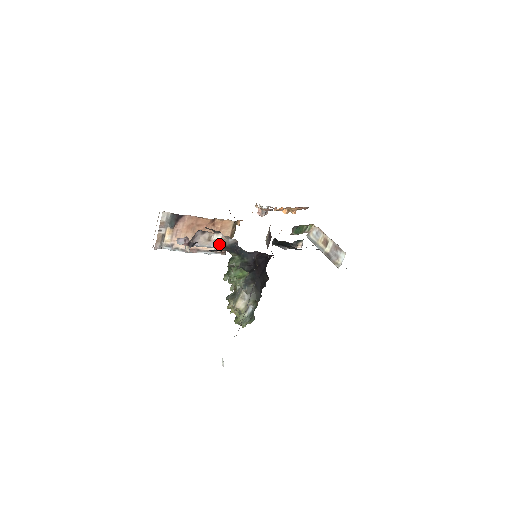
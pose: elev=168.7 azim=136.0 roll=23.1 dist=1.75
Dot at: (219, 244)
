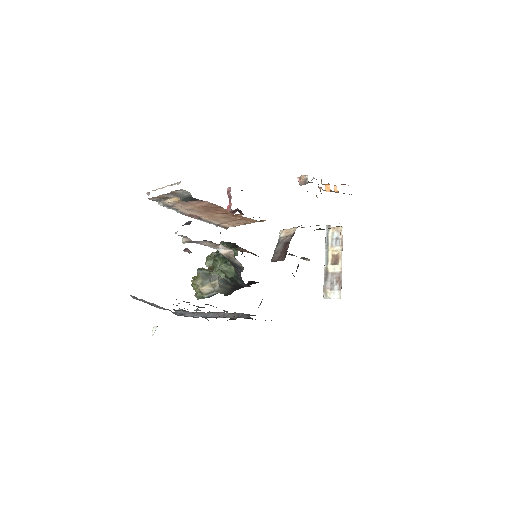
Dot at: (223, 252)
